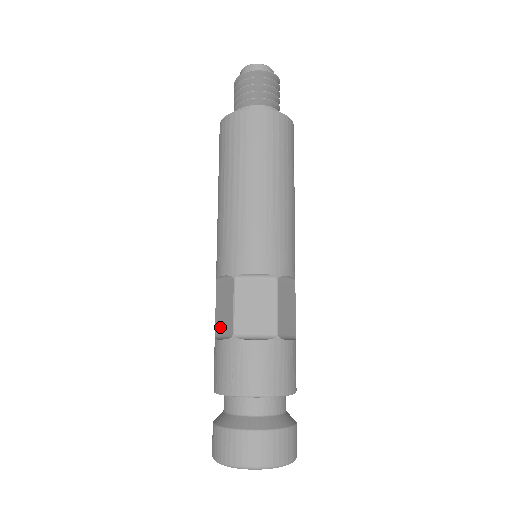
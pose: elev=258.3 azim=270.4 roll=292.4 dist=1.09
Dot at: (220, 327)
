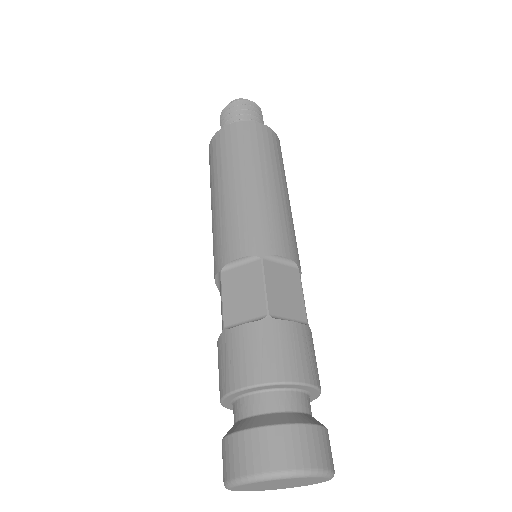
Dot at: occluded
